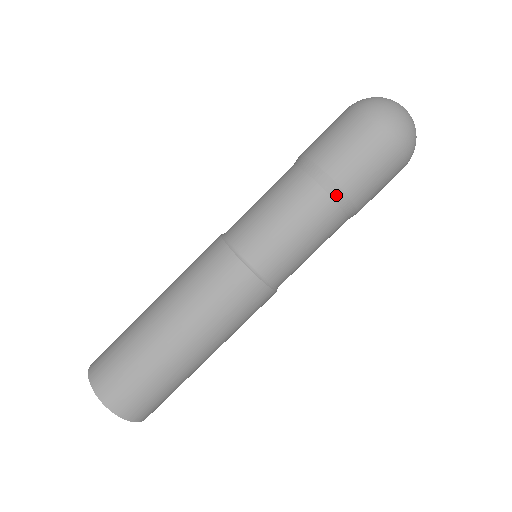
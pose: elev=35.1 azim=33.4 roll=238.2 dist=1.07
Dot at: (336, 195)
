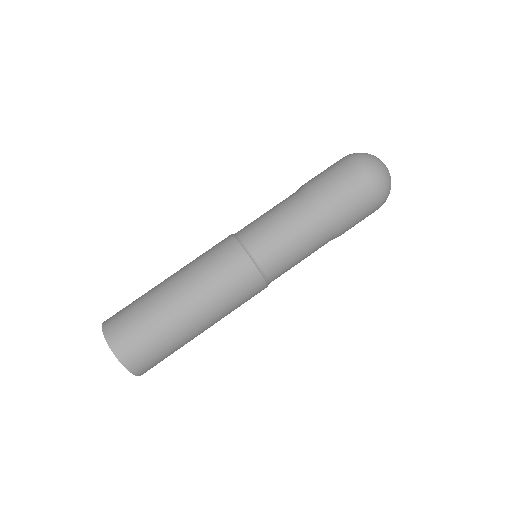
Dot at: (323, 210)
